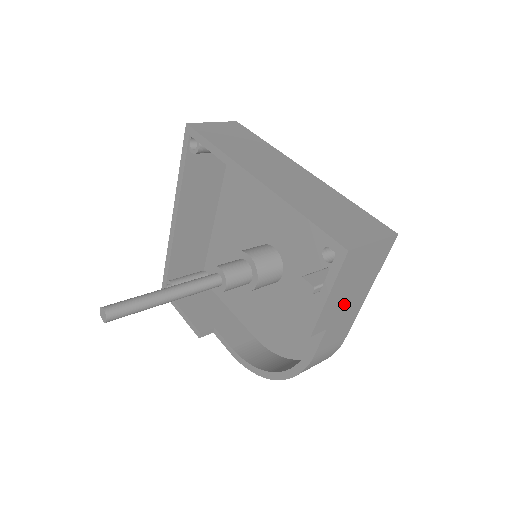
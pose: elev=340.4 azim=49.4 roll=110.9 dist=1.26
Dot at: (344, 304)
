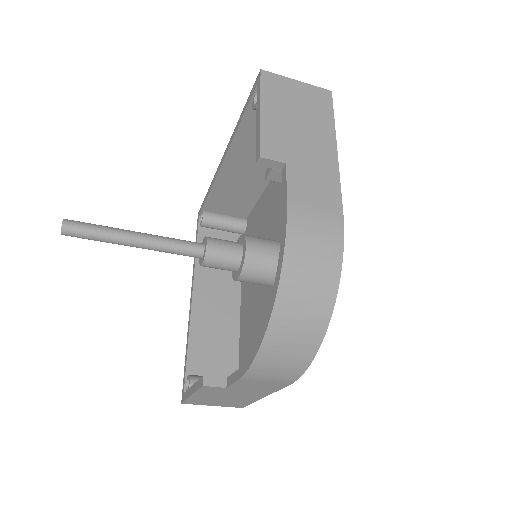
Dot at: (298, 140)
